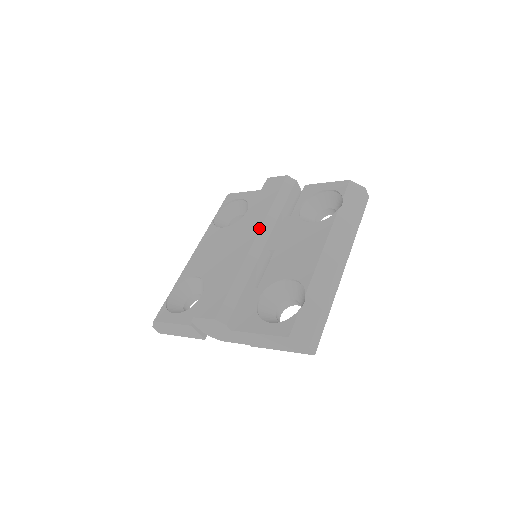
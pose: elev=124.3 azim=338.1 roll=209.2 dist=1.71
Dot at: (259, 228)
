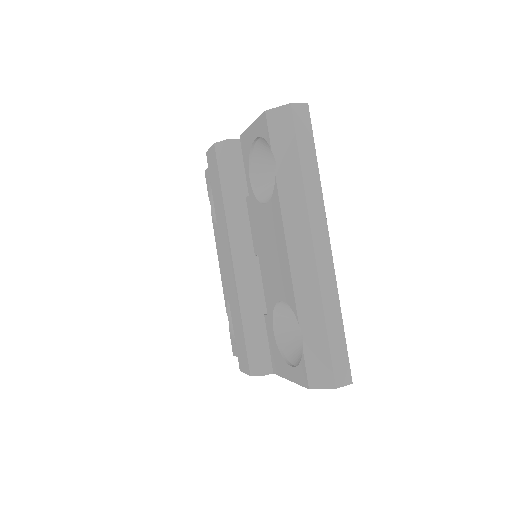
Dot at: (228, 241)
